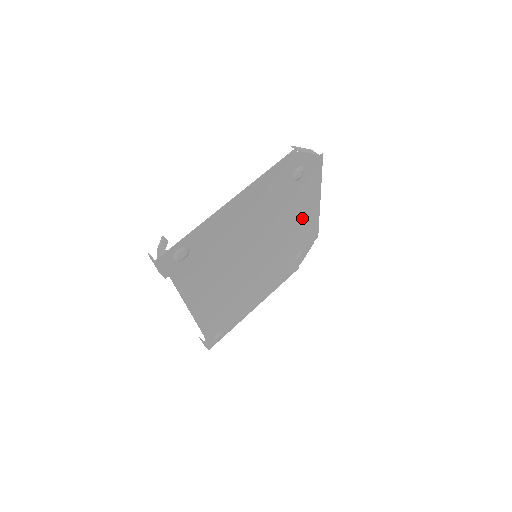
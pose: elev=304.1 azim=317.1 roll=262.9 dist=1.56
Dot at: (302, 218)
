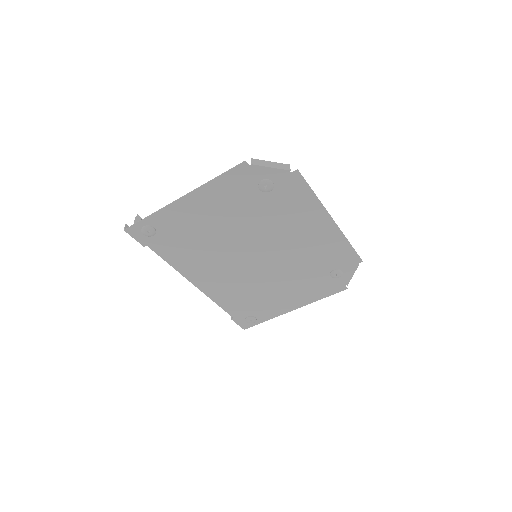
Dot at: (311, 233)
